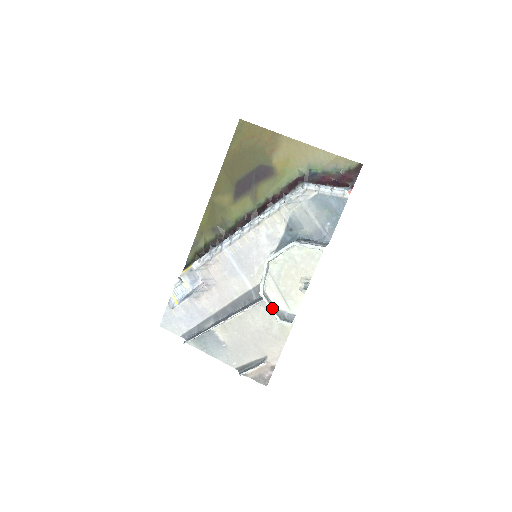
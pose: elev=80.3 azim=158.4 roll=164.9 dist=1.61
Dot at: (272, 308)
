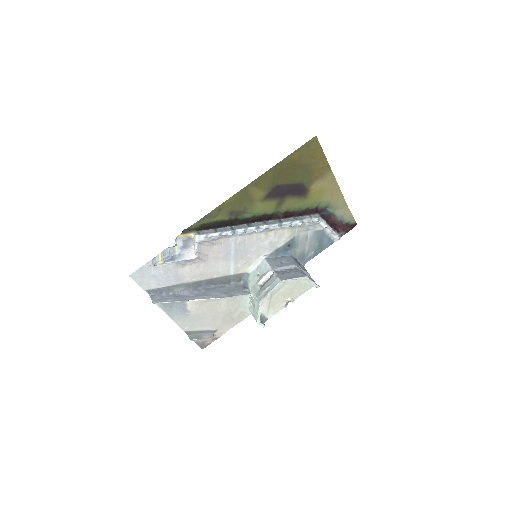
Dot at: occluded
